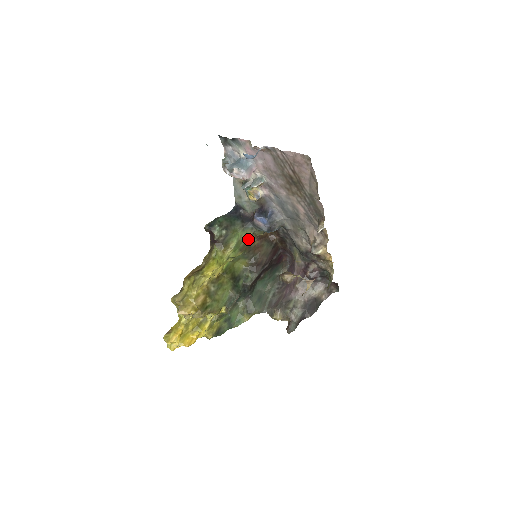
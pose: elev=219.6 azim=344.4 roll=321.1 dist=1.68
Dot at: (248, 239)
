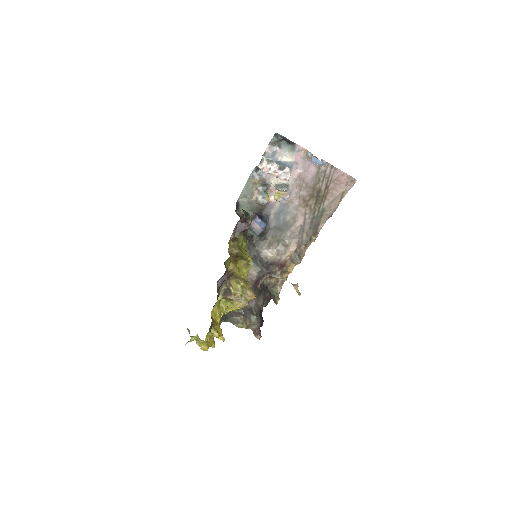
Dot at: occluded
